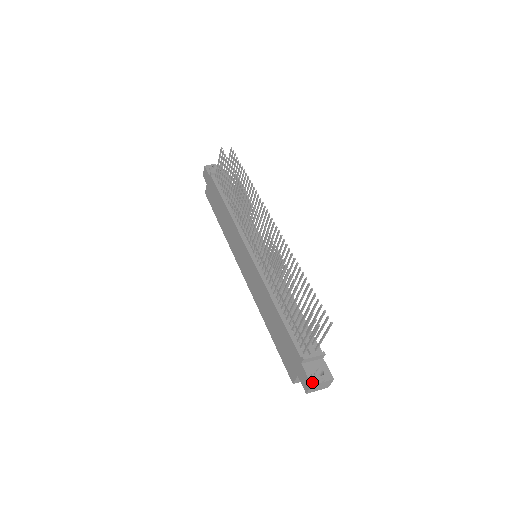
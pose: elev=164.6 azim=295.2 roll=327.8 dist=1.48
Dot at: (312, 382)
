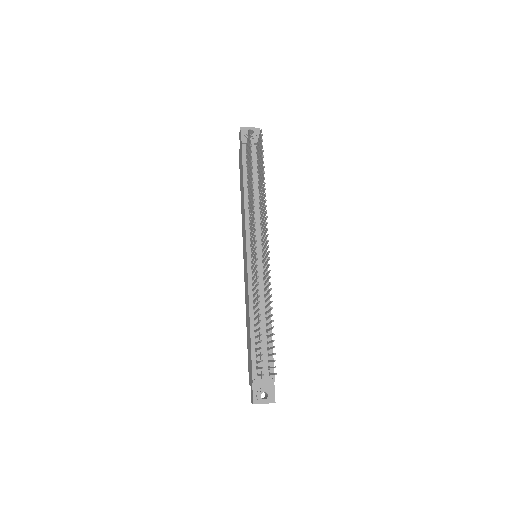
Dot at: (255, 402)
